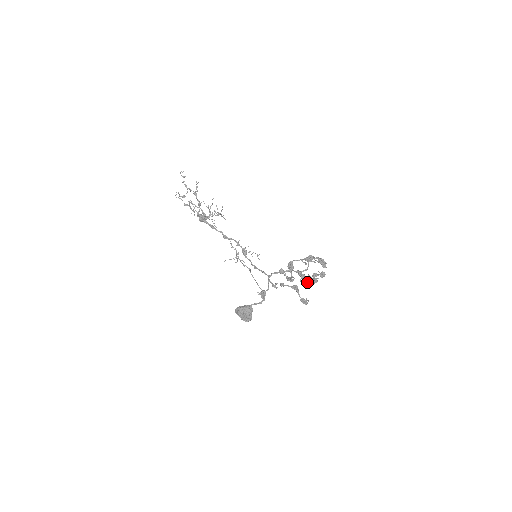
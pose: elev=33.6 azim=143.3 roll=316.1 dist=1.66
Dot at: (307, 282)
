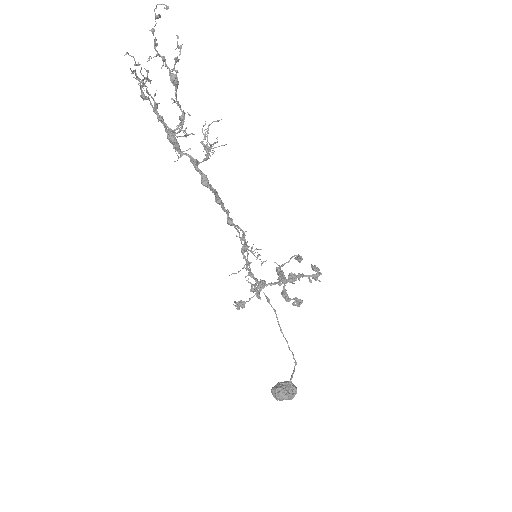
Dot at: occluded
